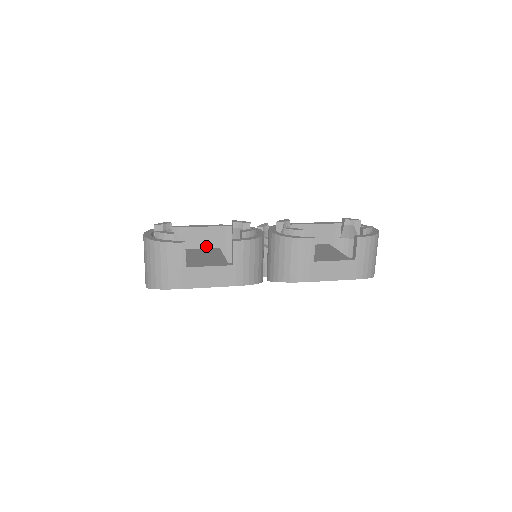
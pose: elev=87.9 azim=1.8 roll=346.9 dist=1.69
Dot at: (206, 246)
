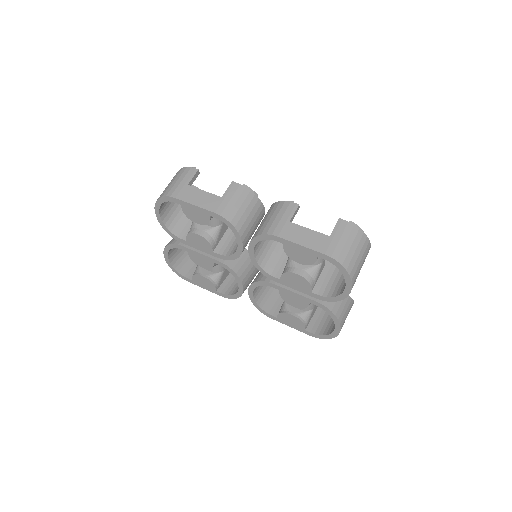
Dot at: occluded
